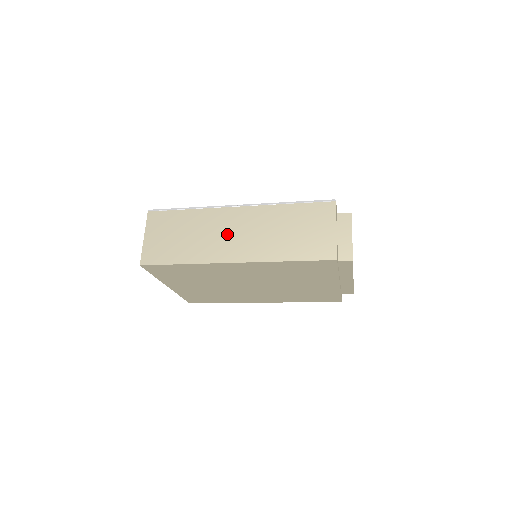
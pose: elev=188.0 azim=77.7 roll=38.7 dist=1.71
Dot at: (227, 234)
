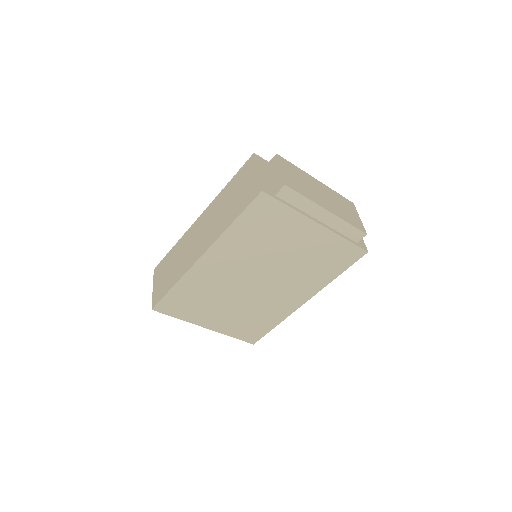
Dot at: (195, 241)
